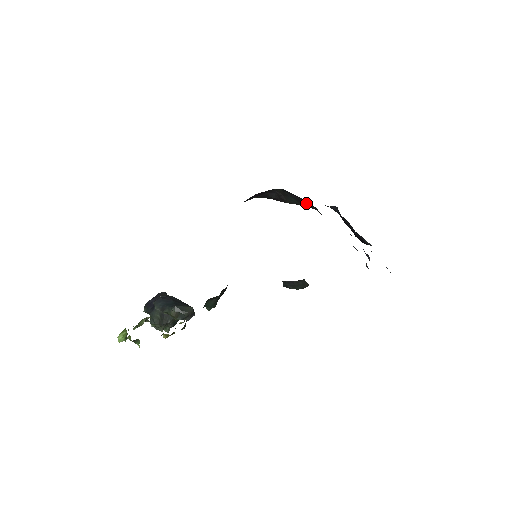
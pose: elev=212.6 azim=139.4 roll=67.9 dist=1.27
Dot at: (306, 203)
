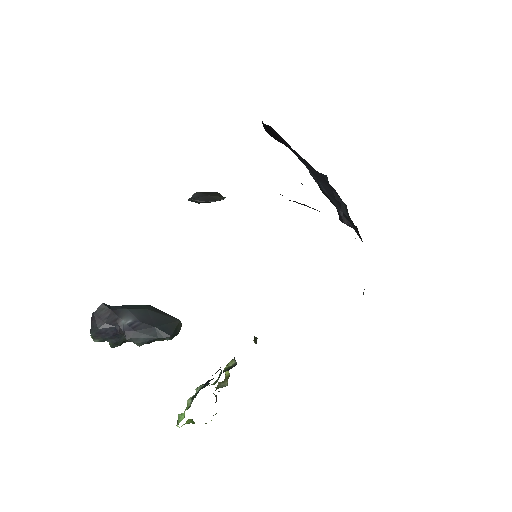
Dot at: occluded
